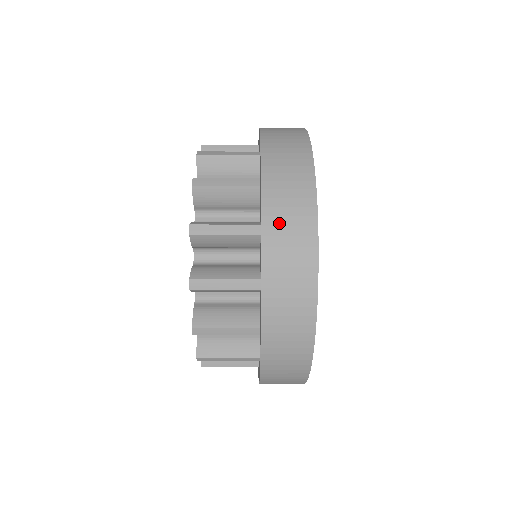
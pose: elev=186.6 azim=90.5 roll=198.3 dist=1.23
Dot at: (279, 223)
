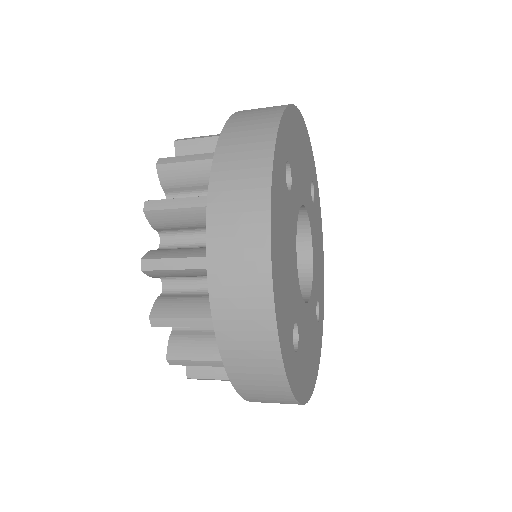
Dot at: (252, 110)
